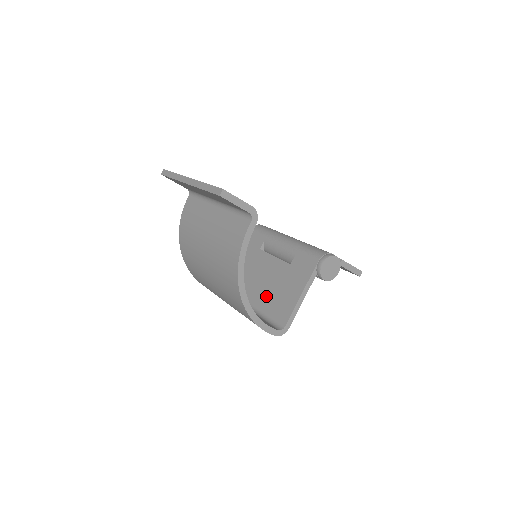
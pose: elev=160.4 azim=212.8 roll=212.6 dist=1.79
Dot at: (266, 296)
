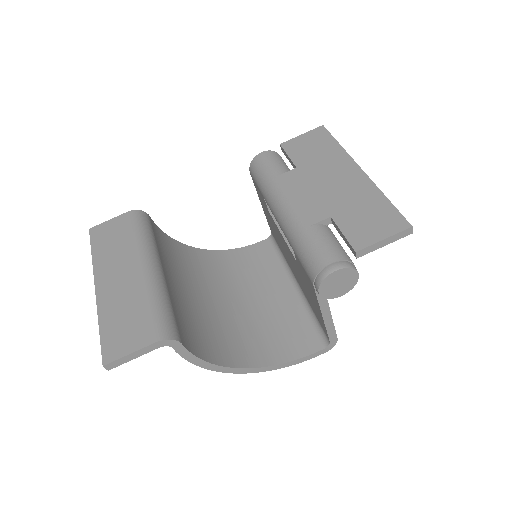
Dot at: occluded
